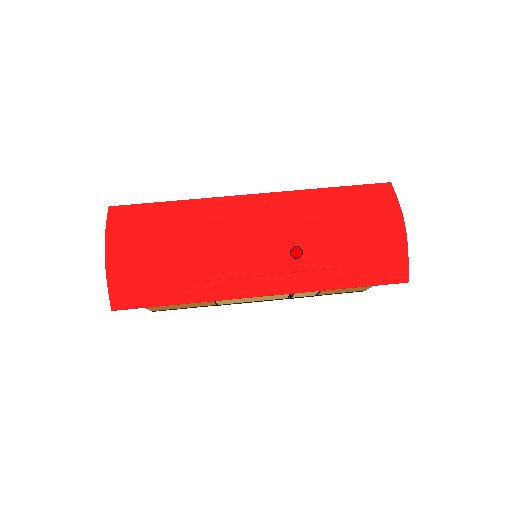
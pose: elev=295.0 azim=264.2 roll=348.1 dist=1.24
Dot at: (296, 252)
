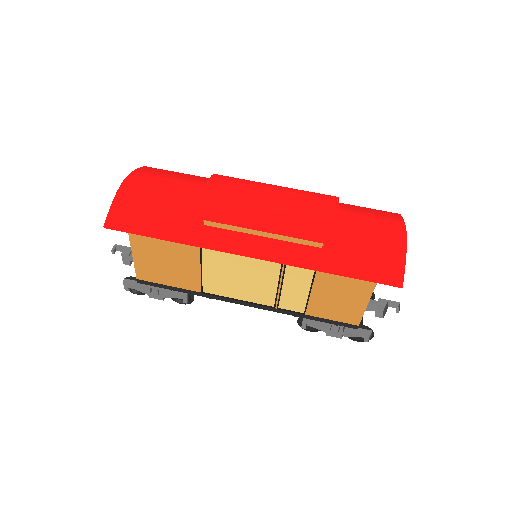
Dot at: (293, 218)
